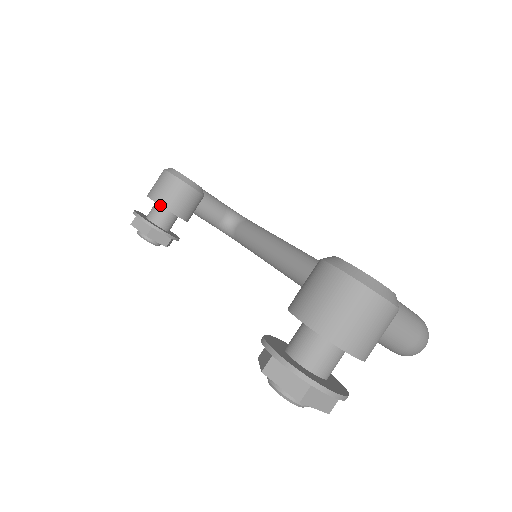
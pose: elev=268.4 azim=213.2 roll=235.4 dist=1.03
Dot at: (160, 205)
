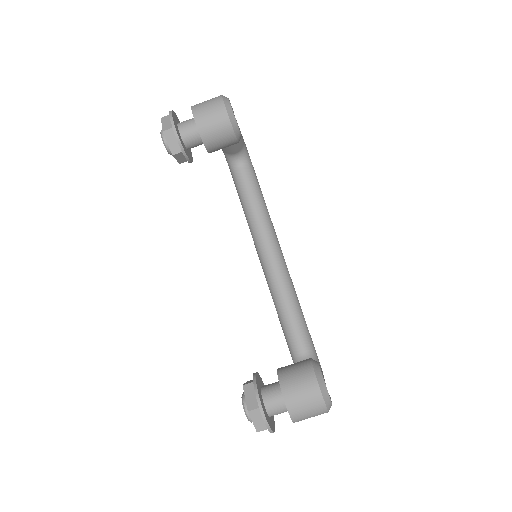
Dot at: (202, 140)
